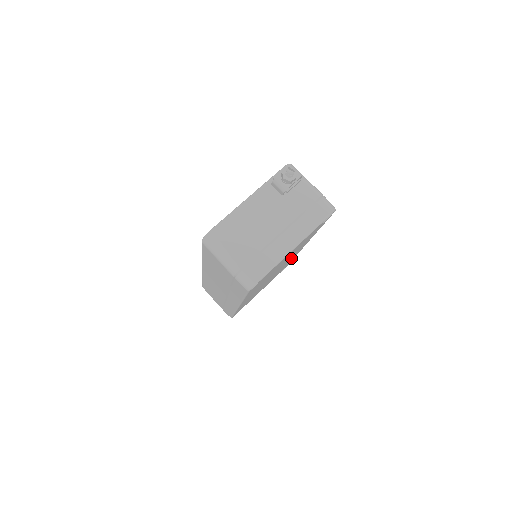
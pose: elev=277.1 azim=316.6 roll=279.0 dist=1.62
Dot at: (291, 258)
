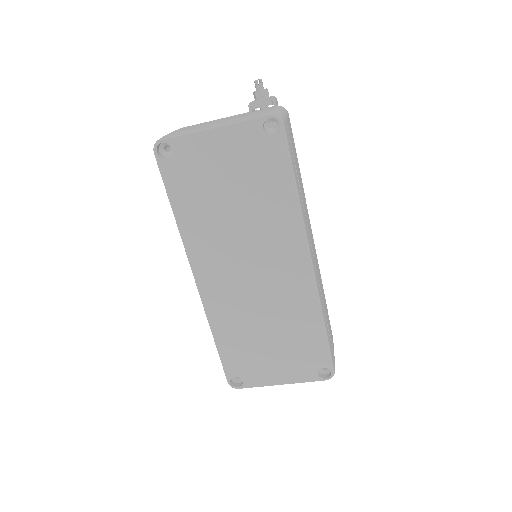
Dot at: (287, 272)
